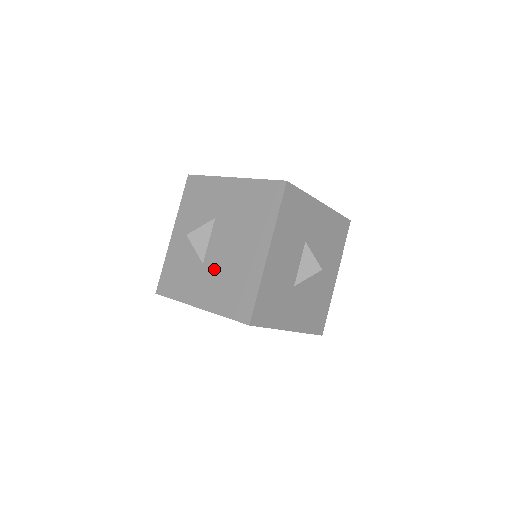
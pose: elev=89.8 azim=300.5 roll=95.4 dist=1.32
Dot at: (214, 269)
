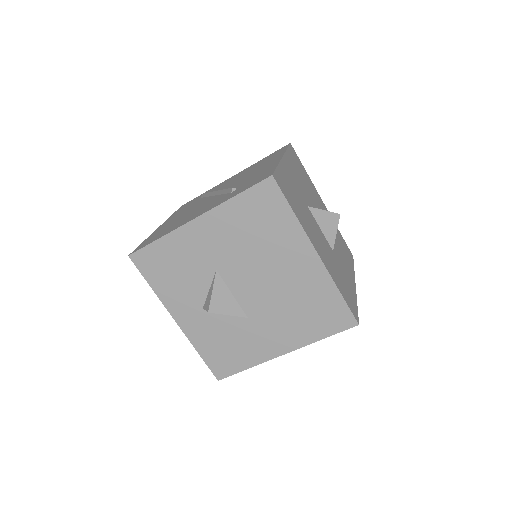
Dot at: (267, 313)
